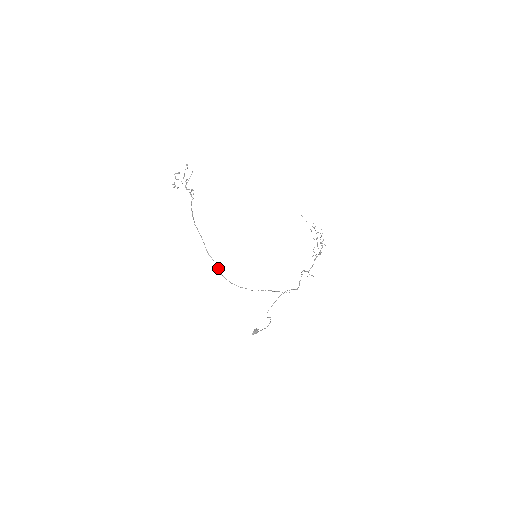
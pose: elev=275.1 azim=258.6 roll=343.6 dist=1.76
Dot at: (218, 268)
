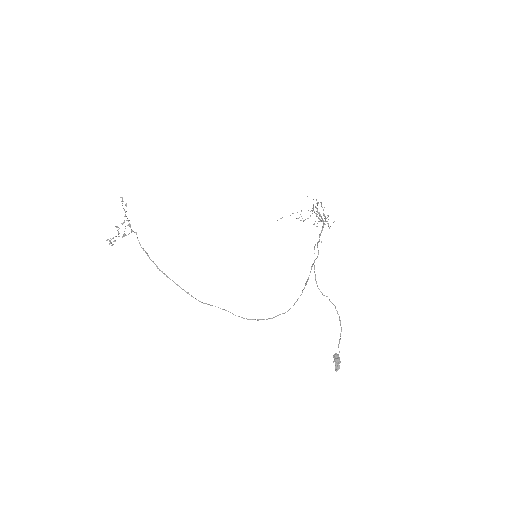
Dot at: (225, 310)
